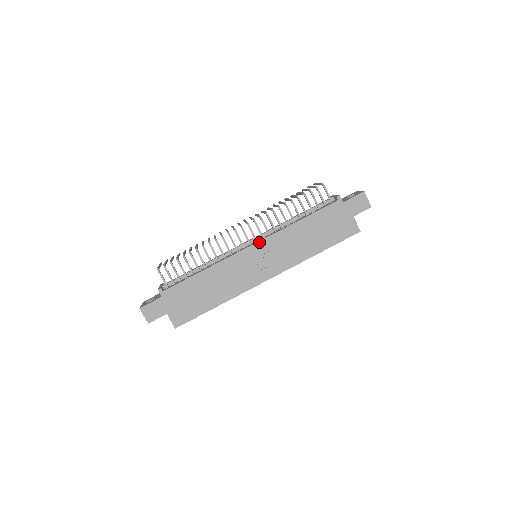
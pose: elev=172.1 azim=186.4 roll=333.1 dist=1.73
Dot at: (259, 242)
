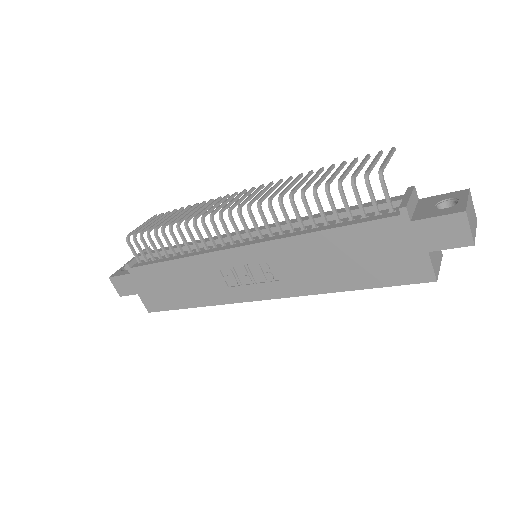
Dot at: (250, 246)
